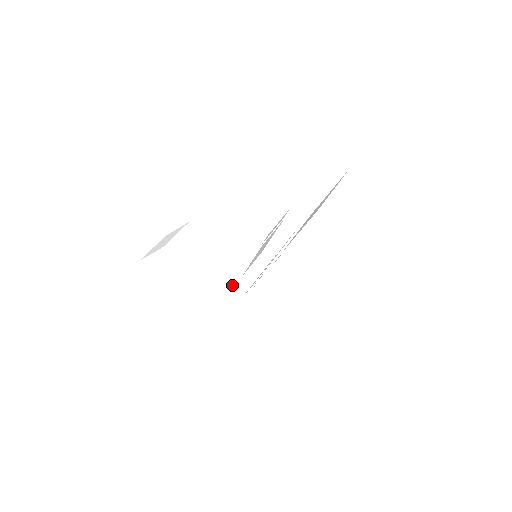
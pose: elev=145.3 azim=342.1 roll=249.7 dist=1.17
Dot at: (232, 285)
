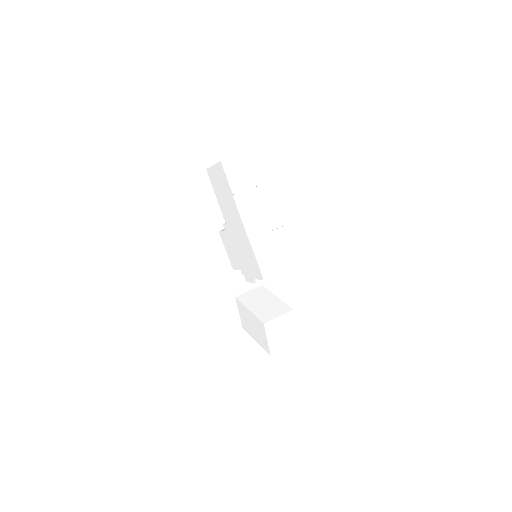
Dot at: (284, 311)
